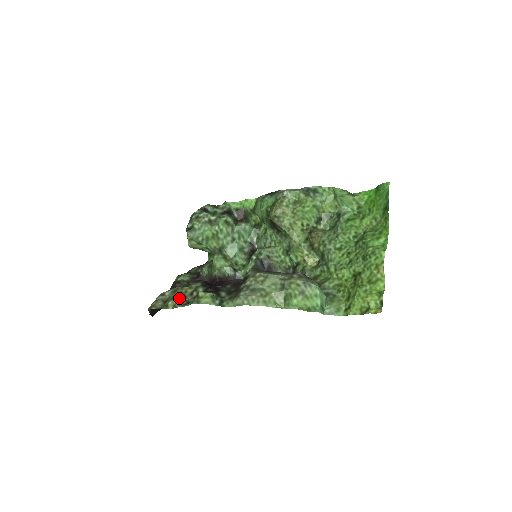
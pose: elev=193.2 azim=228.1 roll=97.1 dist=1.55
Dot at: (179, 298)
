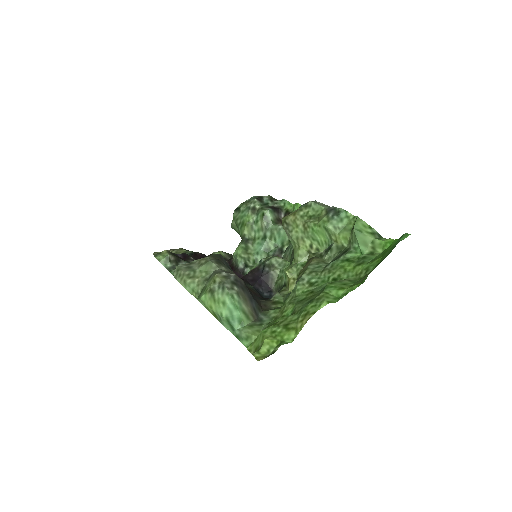
Dot at: occluded
